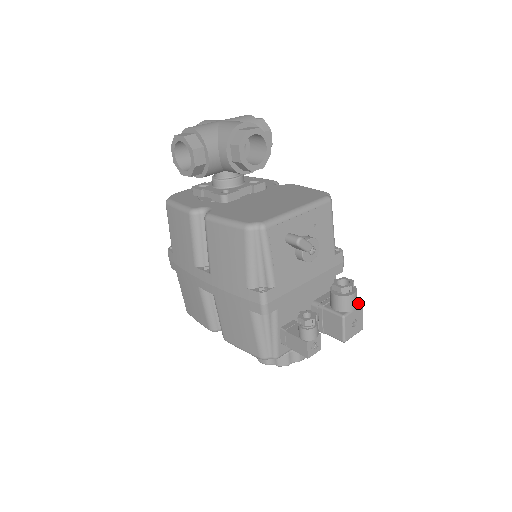
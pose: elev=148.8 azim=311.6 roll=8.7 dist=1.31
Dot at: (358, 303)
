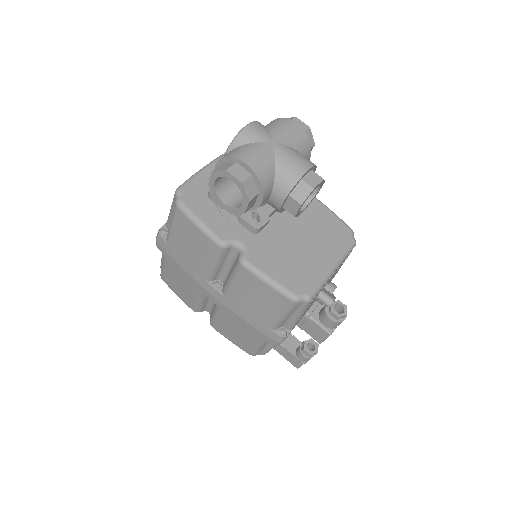
Dot at: occluded
